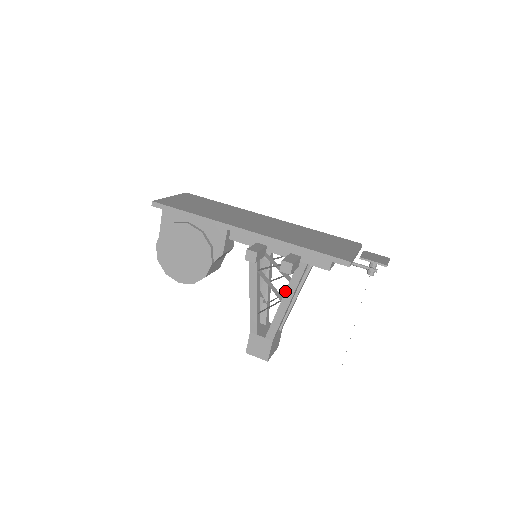
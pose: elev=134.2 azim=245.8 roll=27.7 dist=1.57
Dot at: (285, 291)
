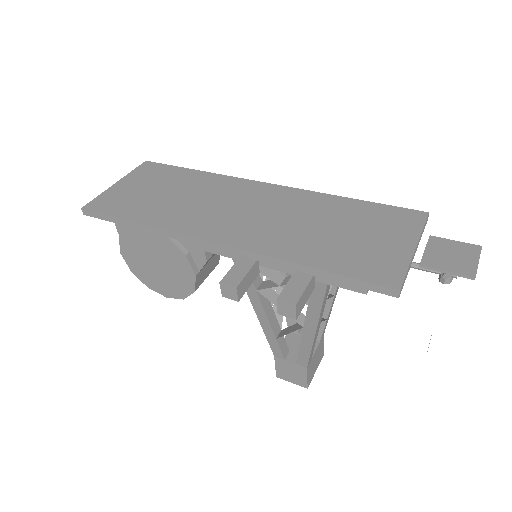
Dot at: (305, 316)
